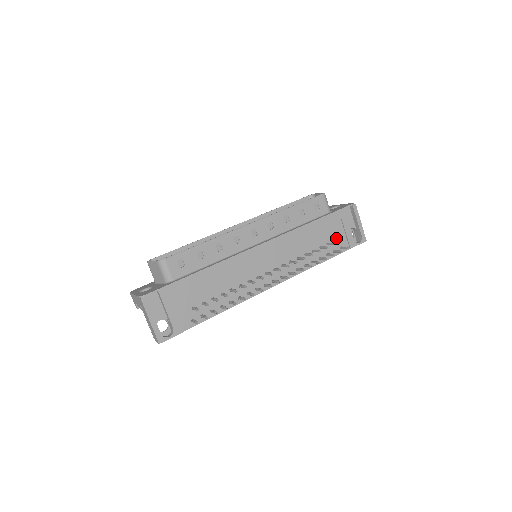
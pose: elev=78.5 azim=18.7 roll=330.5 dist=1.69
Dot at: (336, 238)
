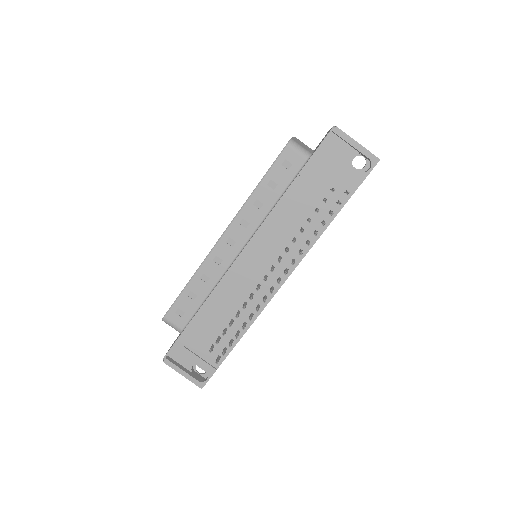
Dot at: (332, 185)
